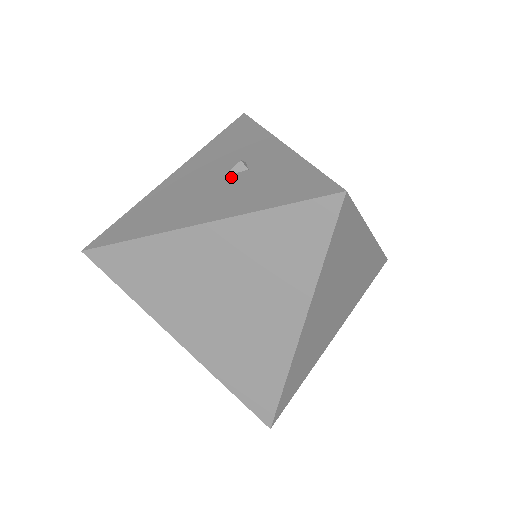
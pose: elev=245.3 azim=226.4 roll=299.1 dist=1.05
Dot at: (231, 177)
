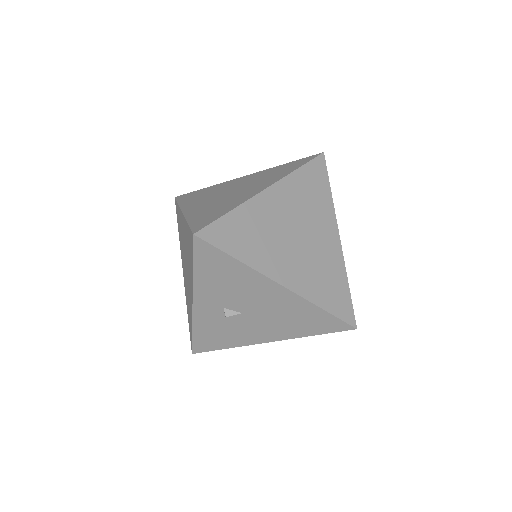
Dot at: occluded
